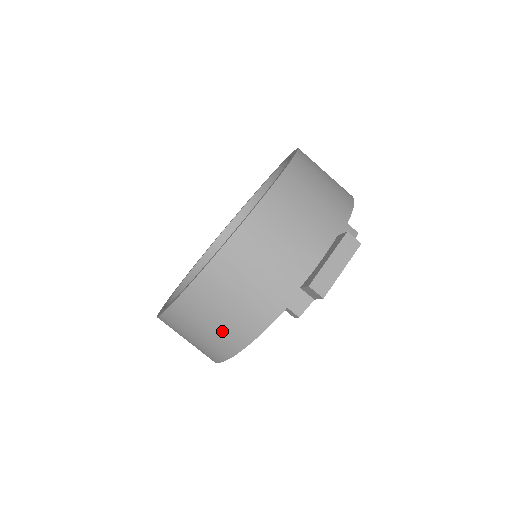
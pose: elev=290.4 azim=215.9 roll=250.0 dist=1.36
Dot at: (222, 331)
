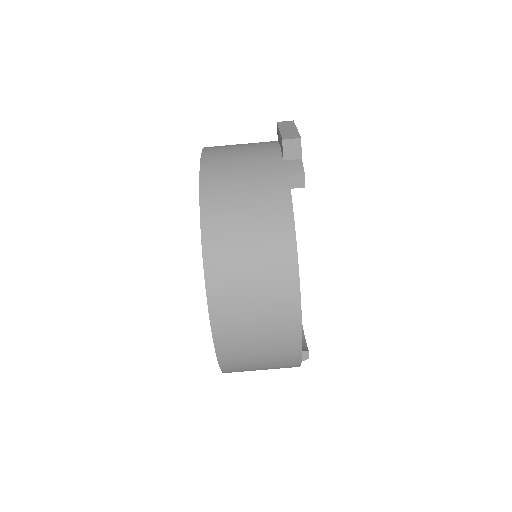
Dot at: (264, 243)
